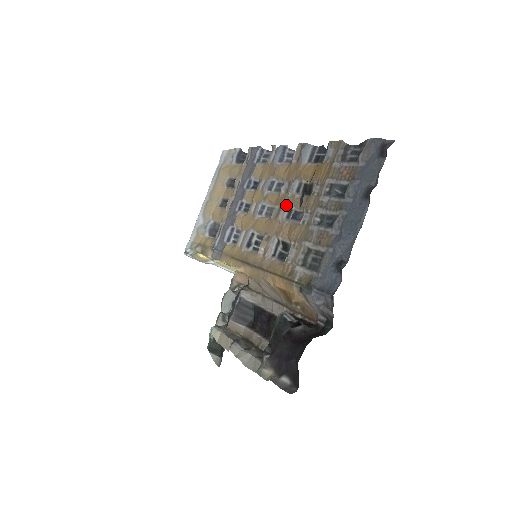
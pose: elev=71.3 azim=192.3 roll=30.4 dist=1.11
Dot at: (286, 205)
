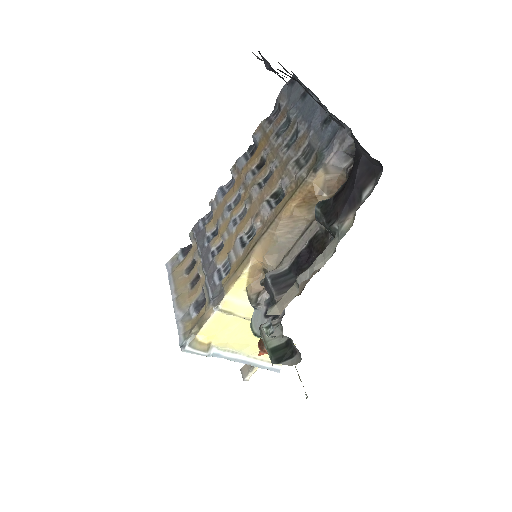
Dot at: (253, 187)
